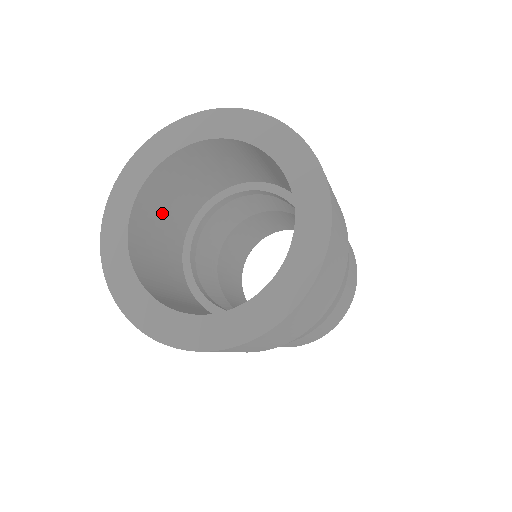
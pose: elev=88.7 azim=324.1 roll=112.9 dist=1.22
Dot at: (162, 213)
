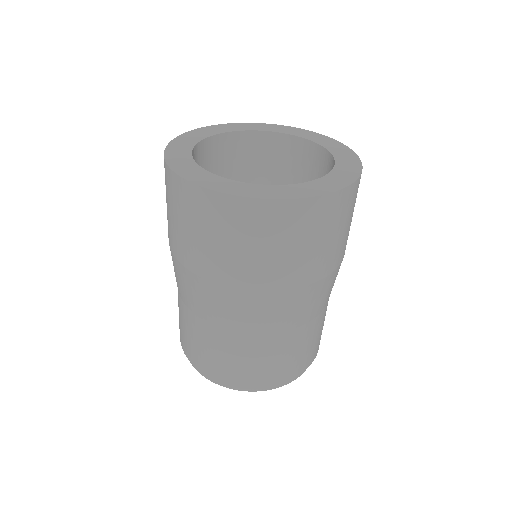
Dot at: (247, 166)
